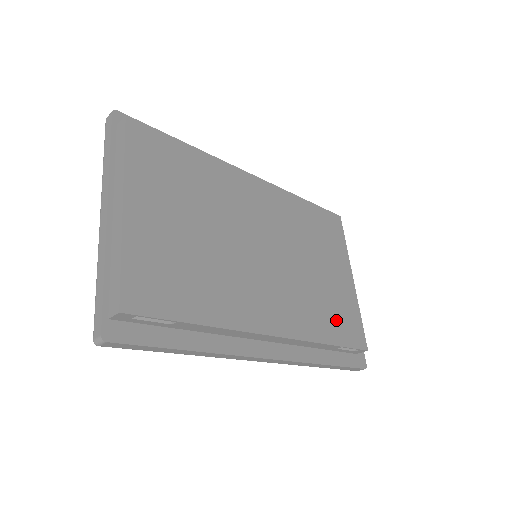
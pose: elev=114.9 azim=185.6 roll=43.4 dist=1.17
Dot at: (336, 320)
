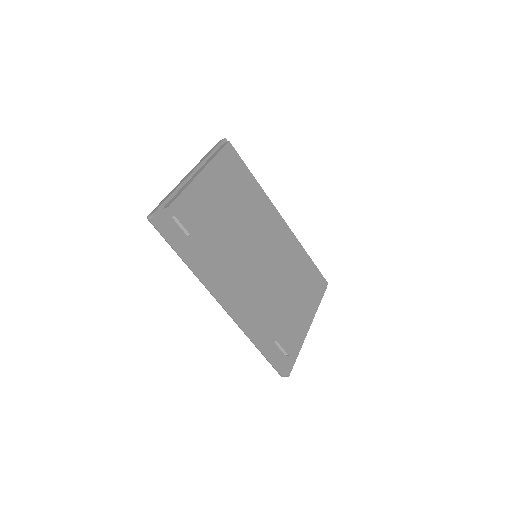
Dot at: (283, 325)
